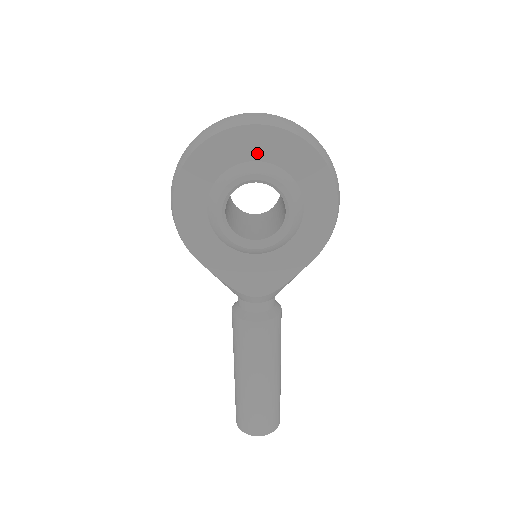
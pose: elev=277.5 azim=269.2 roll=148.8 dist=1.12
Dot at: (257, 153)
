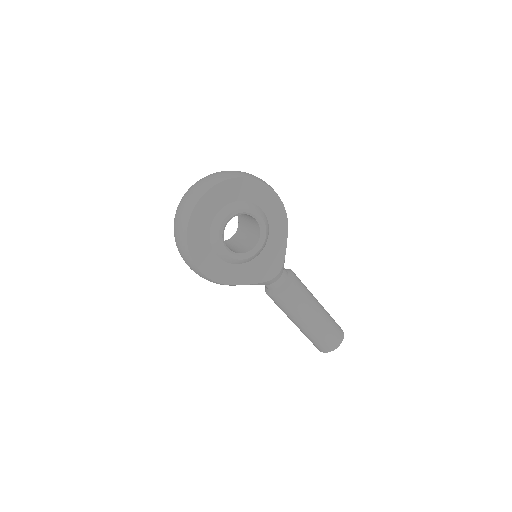
Dot at: (218, 205)
